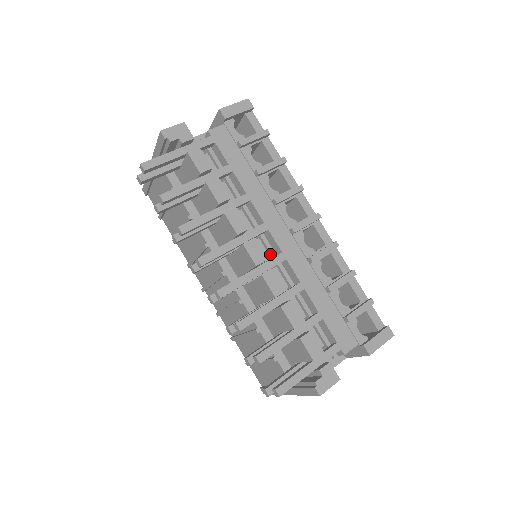
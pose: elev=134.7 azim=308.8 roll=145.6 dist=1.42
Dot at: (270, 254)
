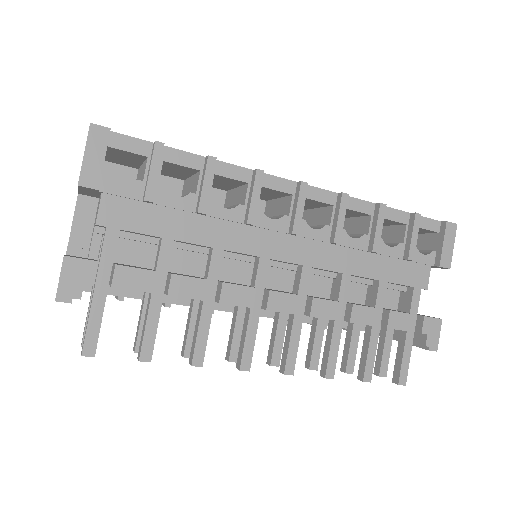
Dot at: (286, 269)
